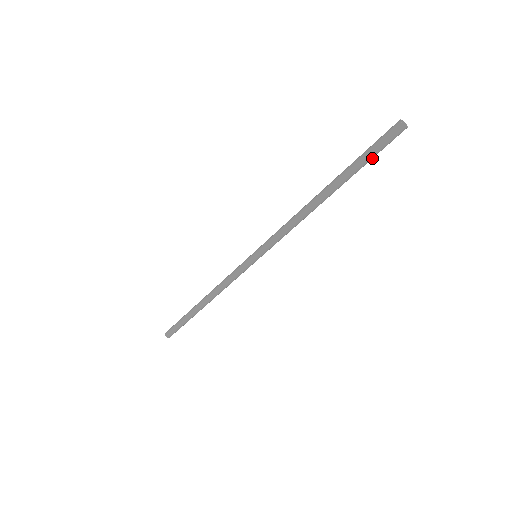
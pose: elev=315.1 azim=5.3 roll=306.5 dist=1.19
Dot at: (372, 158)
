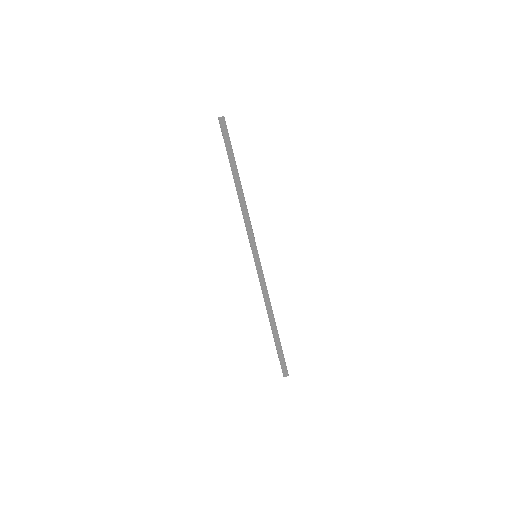
Dot at: (230, 144)
